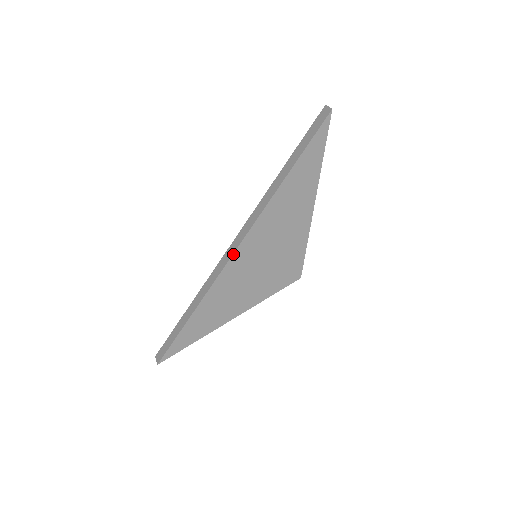
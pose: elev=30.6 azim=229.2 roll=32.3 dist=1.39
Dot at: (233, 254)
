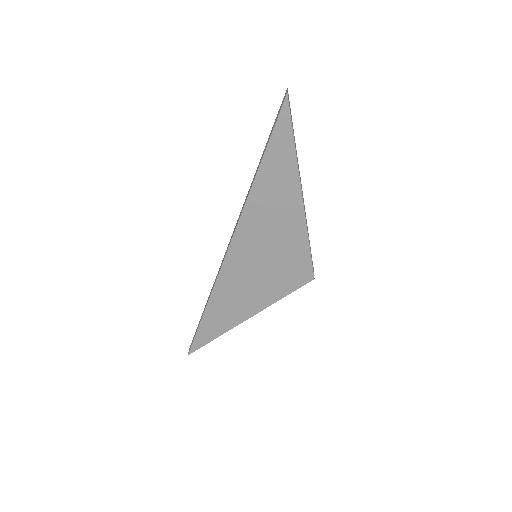
Dot at: (226, 255)
